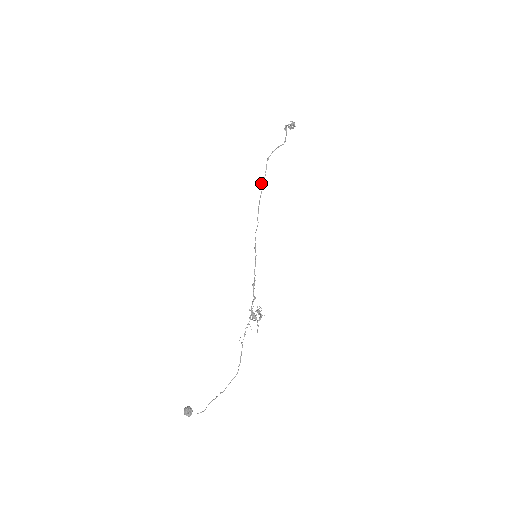
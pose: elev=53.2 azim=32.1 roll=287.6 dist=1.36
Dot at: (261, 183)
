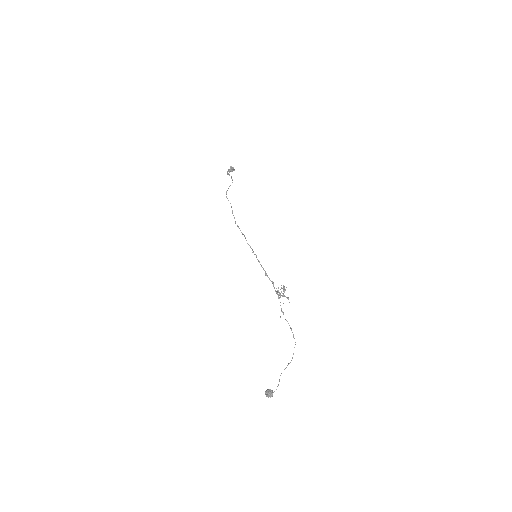
Dot at: (232, 213)
